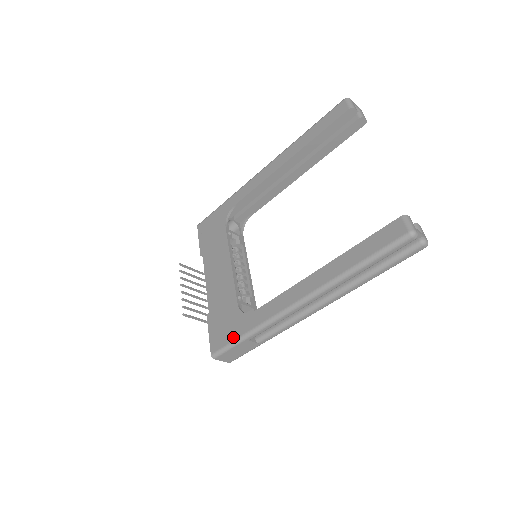
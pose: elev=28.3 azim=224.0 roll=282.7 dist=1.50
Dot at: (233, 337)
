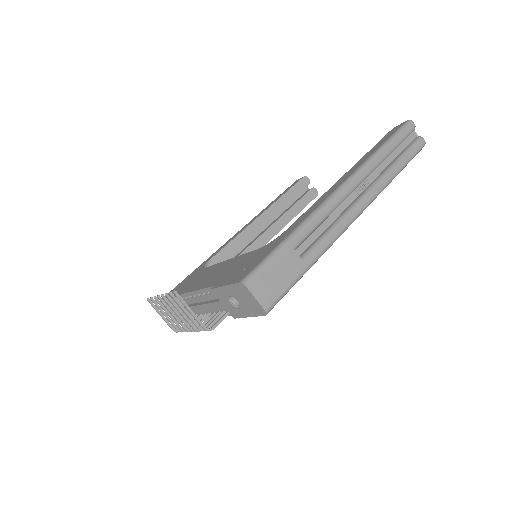
Dot at: (269, 251)
